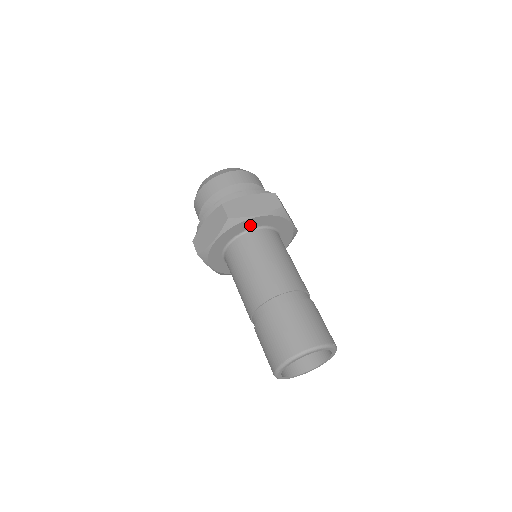
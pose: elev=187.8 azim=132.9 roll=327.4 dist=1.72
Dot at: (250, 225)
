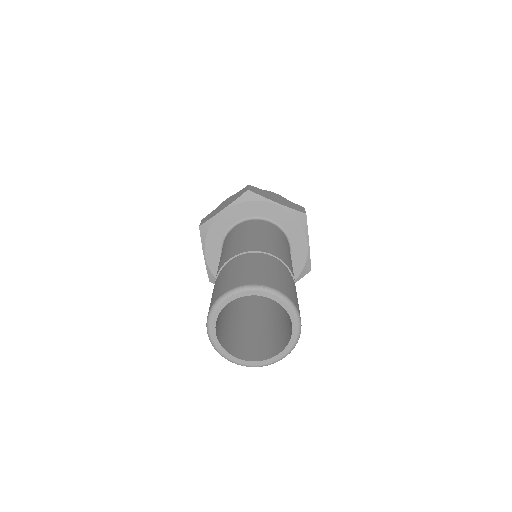
Dot at: (226, 224)
